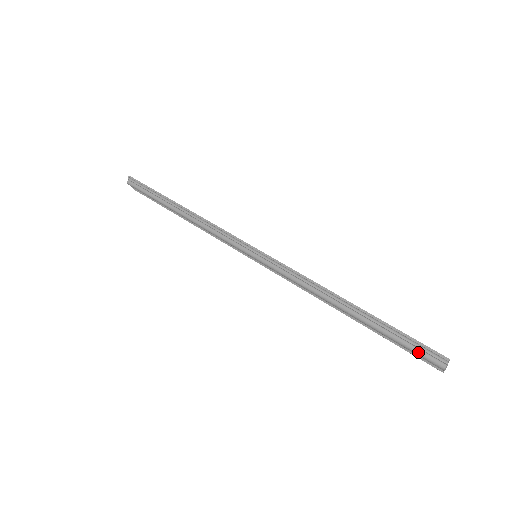
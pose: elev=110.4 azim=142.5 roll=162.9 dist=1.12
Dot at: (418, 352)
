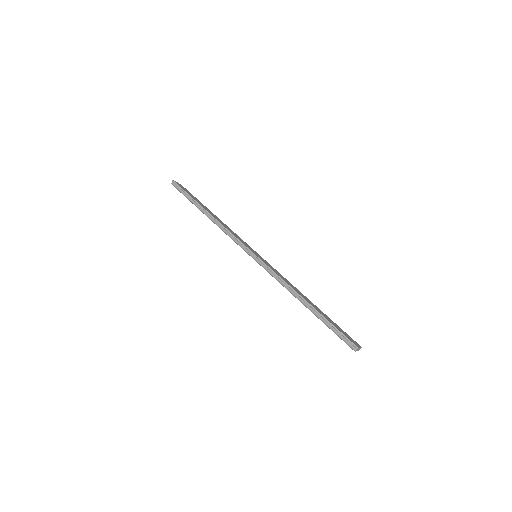
Dot at: (342, 339)
